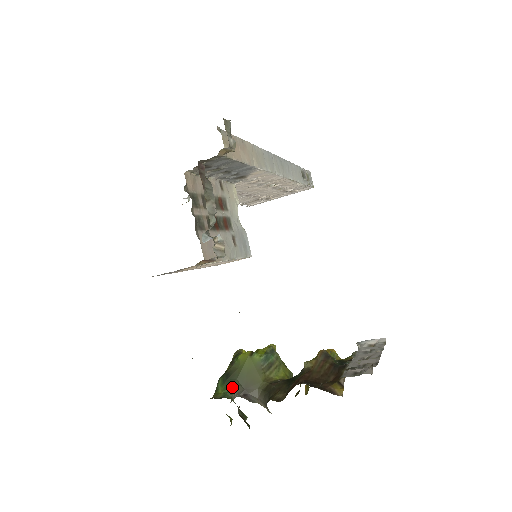
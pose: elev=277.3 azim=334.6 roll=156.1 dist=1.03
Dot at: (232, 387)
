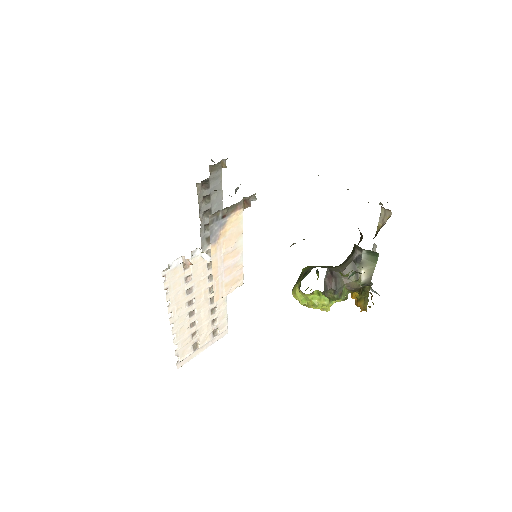
Dot at: occluded
